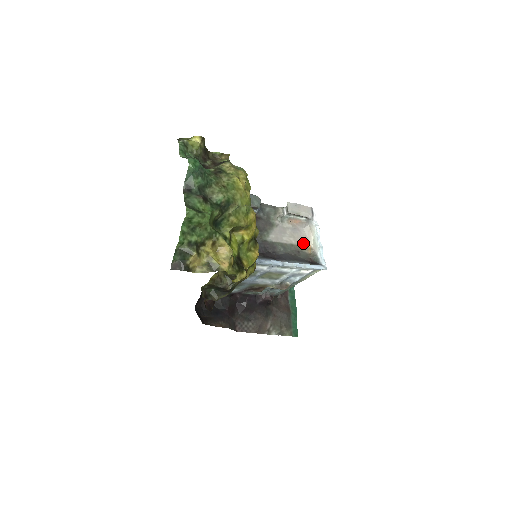
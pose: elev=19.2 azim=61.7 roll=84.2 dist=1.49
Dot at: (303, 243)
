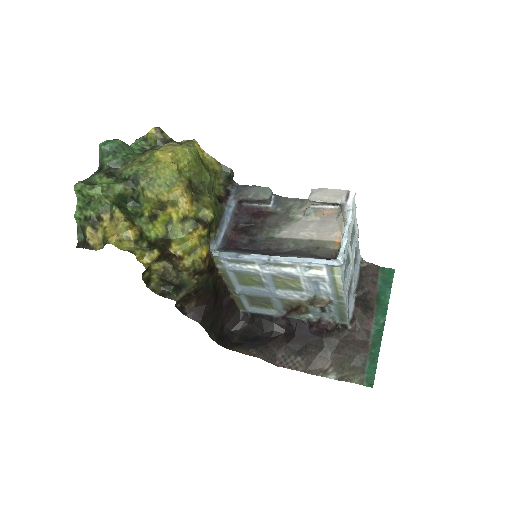
Dot at: (331, 237)
